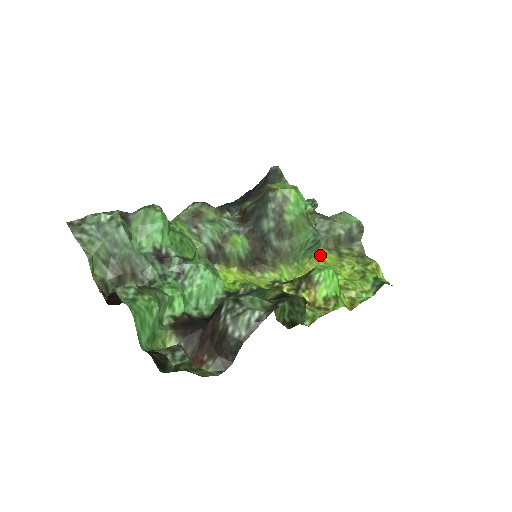
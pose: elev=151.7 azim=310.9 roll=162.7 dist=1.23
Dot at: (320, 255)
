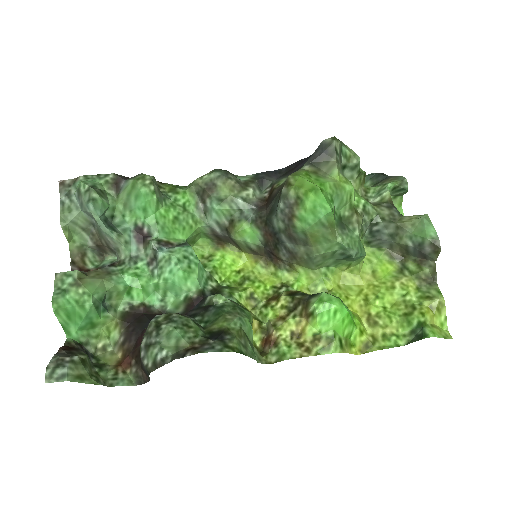
Dot at: (374, 262)
